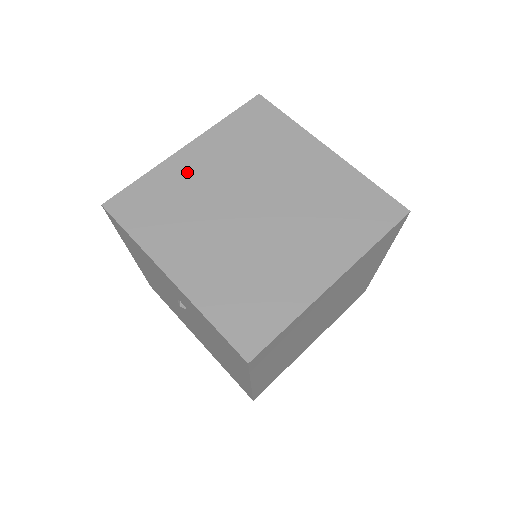
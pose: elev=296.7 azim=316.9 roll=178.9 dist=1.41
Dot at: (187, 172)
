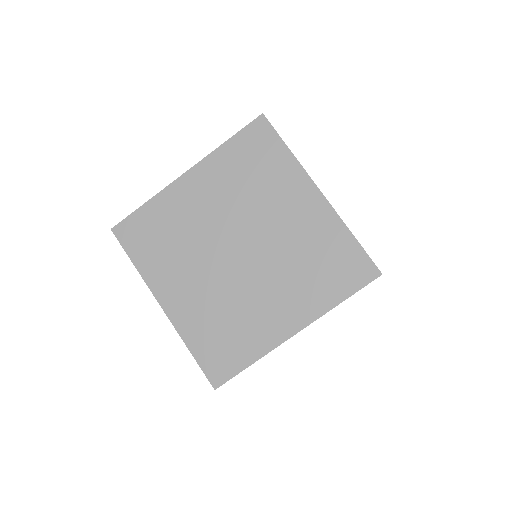
Dot at: (184, 203)
